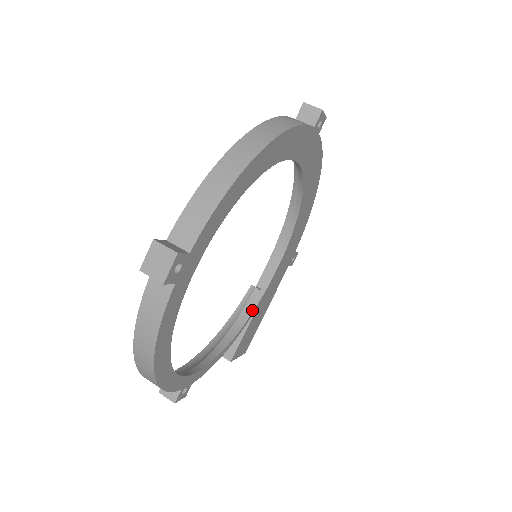
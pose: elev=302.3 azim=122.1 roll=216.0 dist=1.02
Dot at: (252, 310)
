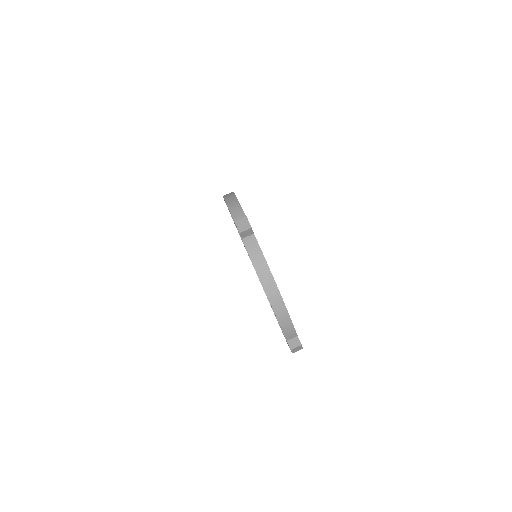
Dot at: occluded
